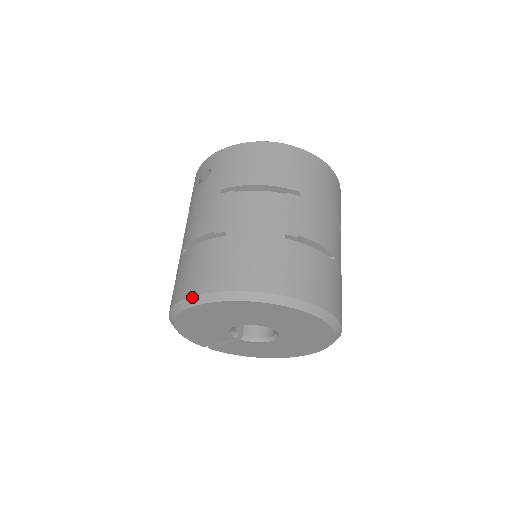
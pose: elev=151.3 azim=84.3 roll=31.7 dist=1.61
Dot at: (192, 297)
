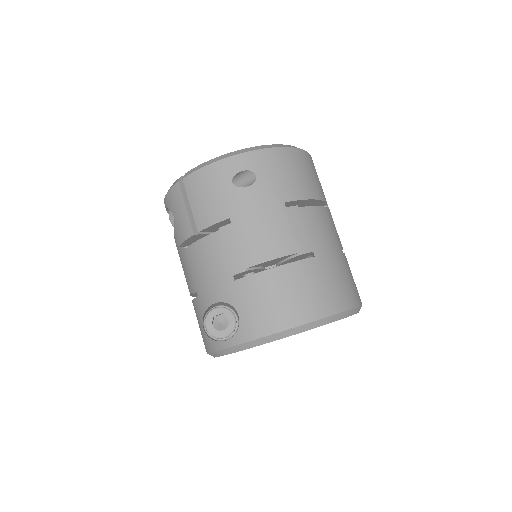
Dot at: (308, 324)
